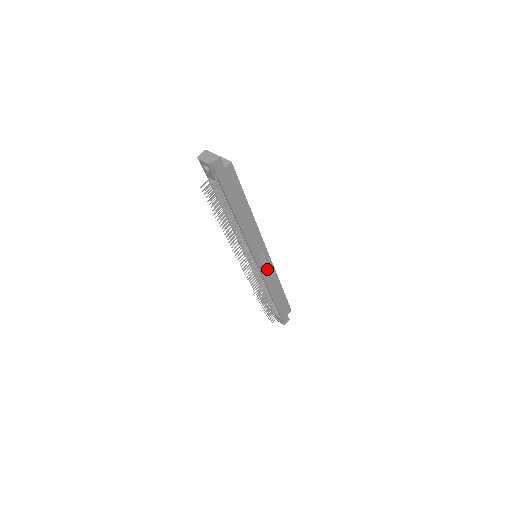
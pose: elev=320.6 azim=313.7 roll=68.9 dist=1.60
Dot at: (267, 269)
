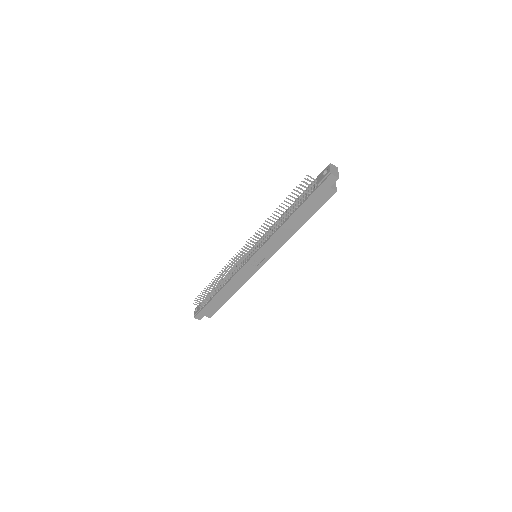
Dot at: (247, 271)
